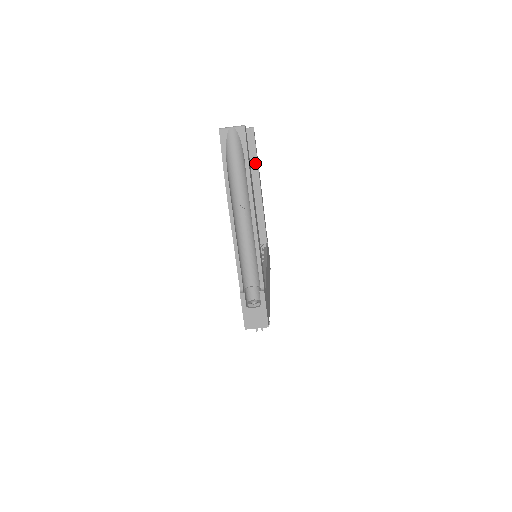
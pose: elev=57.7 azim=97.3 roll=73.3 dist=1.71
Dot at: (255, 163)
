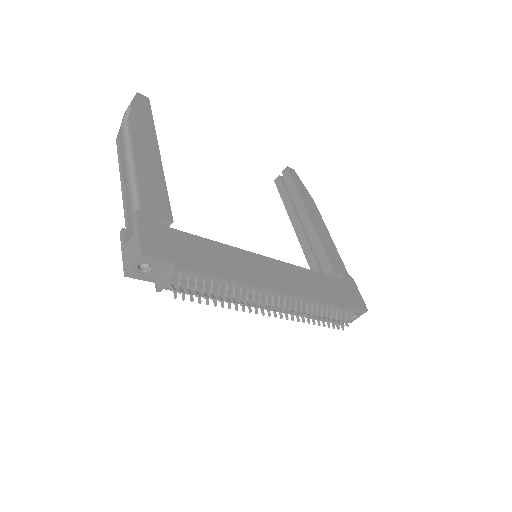
Dot at: (297, 196)
